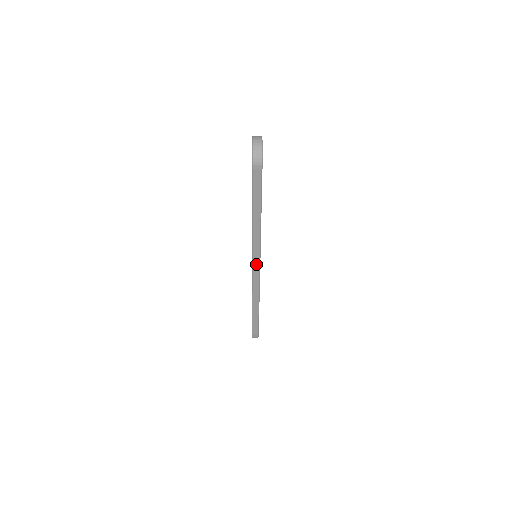
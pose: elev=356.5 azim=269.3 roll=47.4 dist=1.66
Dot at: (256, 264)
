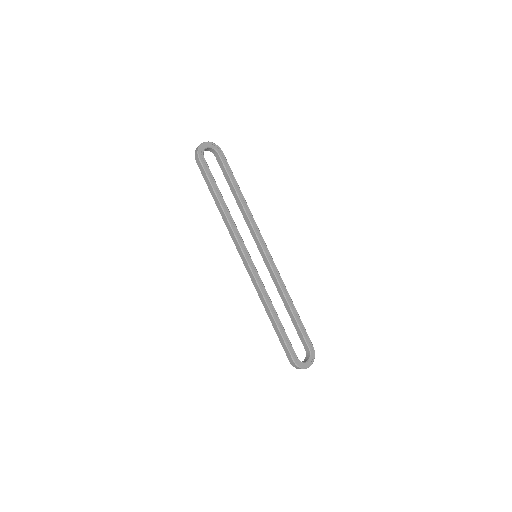
Dot at: (243, 257)
